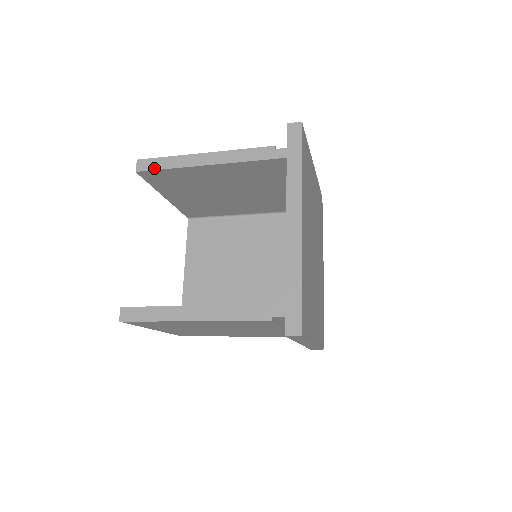
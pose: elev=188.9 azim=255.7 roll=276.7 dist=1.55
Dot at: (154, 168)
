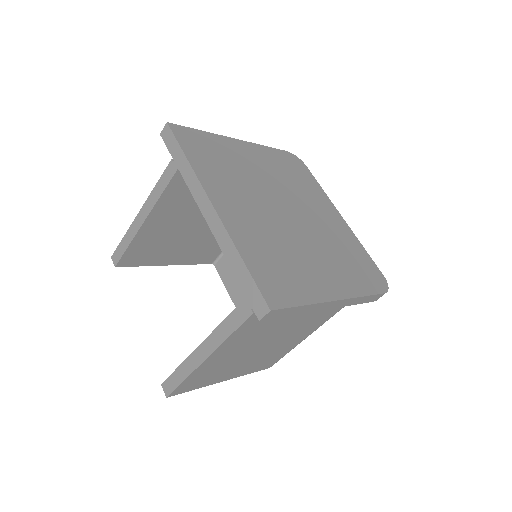
Dot at: (121, 254)
